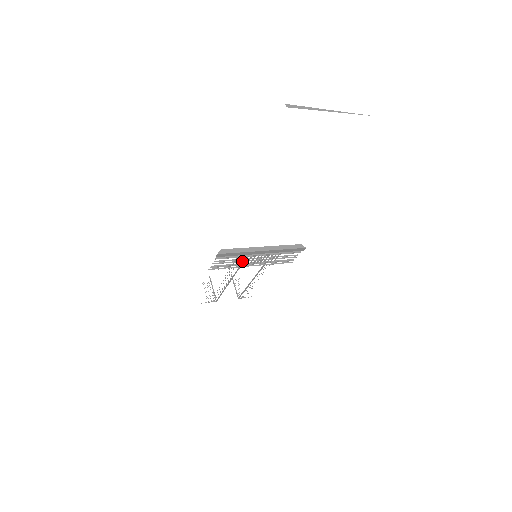
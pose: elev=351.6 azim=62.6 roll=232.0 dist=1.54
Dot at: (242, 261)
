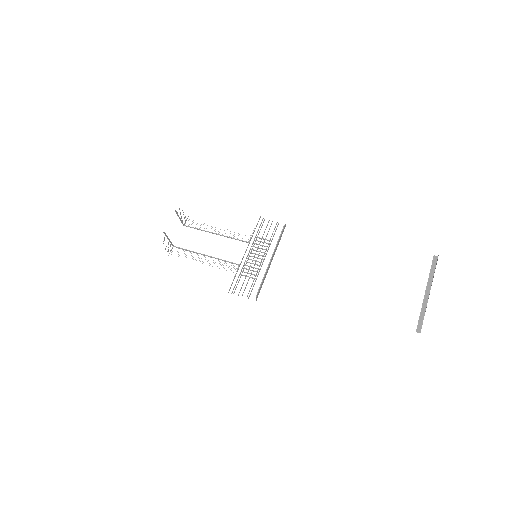
Dot at: (249, 269)
